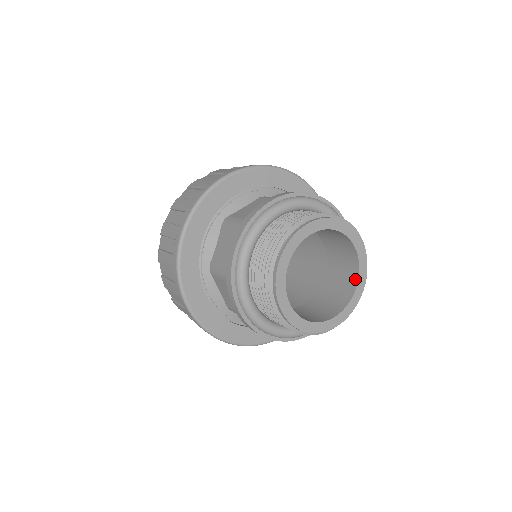
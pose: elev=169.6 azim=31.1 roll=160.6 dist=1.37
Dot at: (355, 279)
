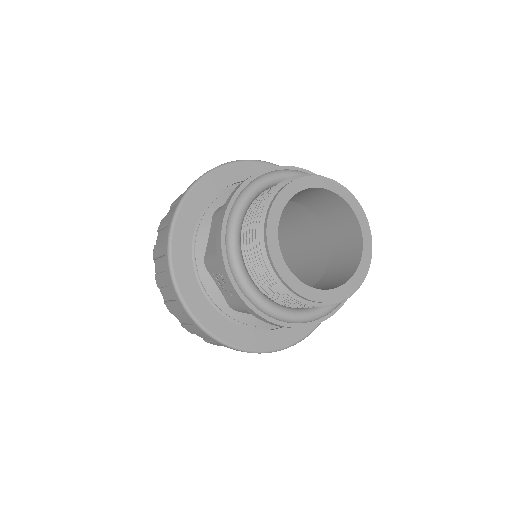
Dot at: (348, 278)
